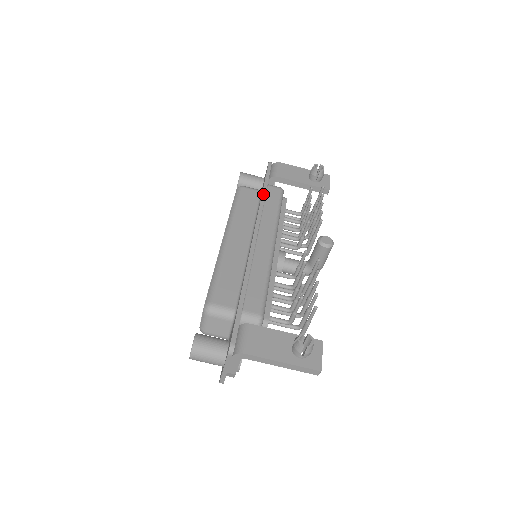
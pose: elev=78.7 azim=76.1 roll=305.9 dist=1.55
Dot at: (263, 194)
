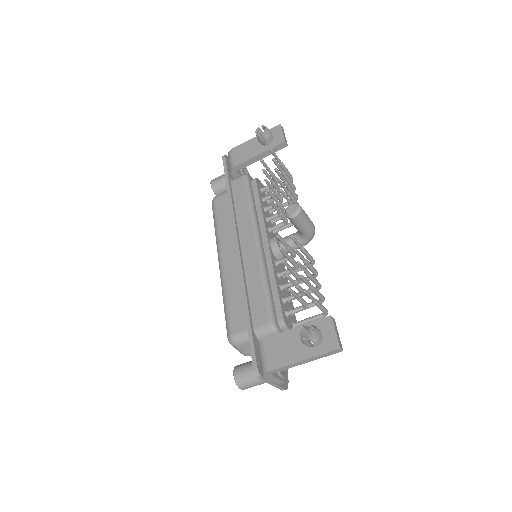
Dot at: (229, 196)
